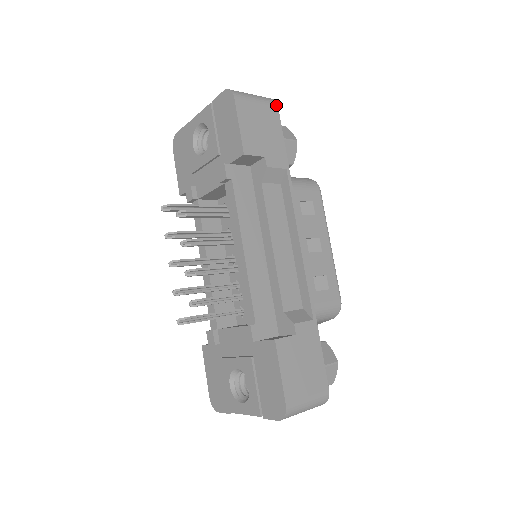
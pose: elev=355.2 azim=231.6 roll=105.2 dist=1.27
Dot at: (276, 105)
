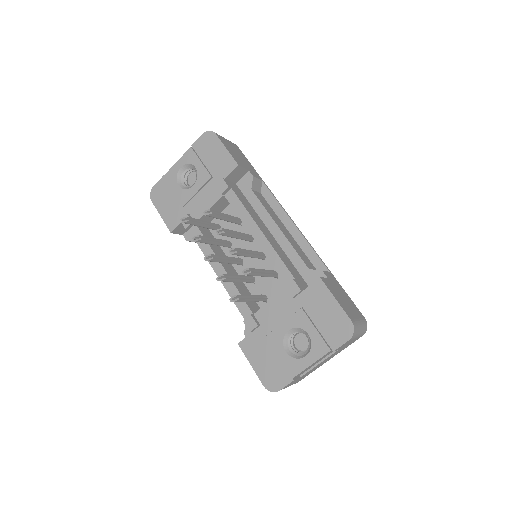
Dot at: (236, 145)
